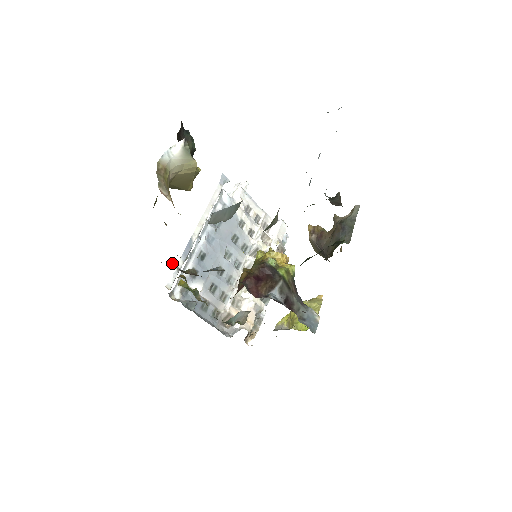
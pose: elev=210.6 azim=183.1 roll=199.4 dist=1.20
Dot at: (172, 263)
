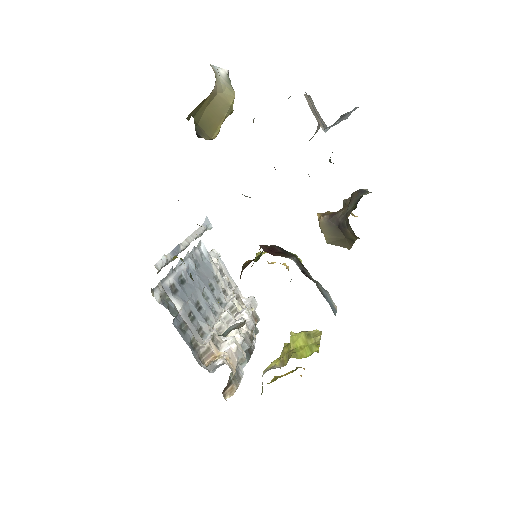
Dot at: occluded
